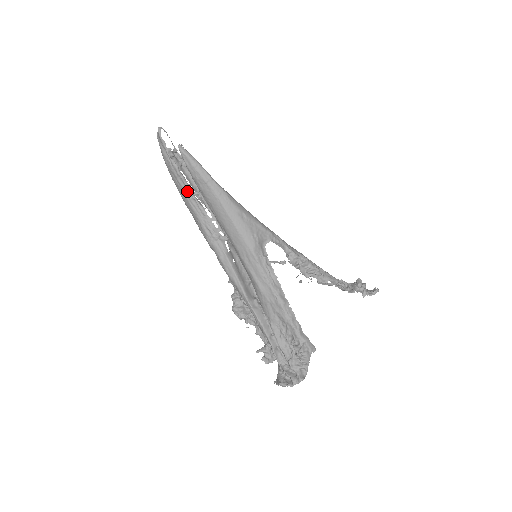
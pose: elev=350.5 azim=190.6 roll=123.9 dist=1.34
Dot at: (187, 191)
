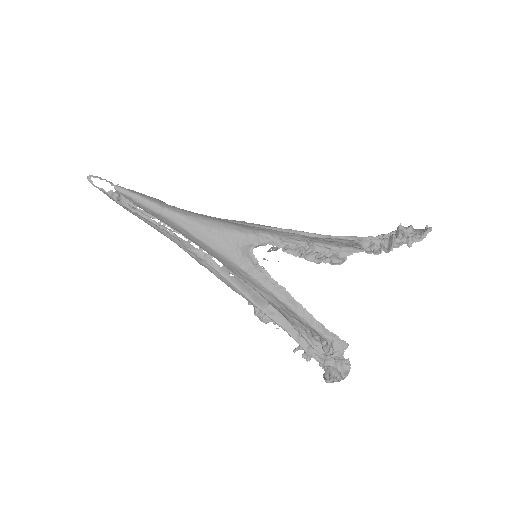
Dot at: (151, 223)
